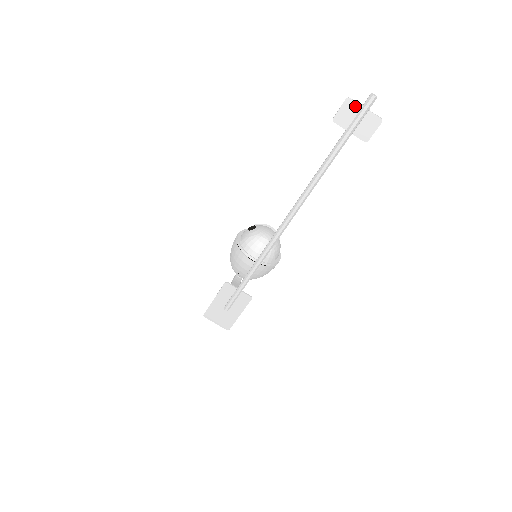
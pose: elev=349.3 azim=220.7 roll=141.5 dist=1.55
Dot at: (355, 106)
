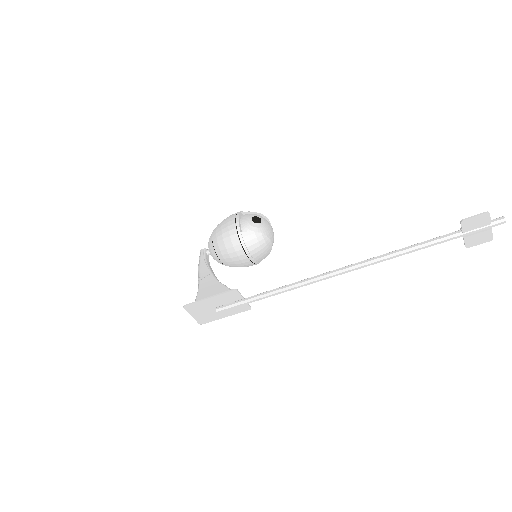
Dot at: (487, 221)
